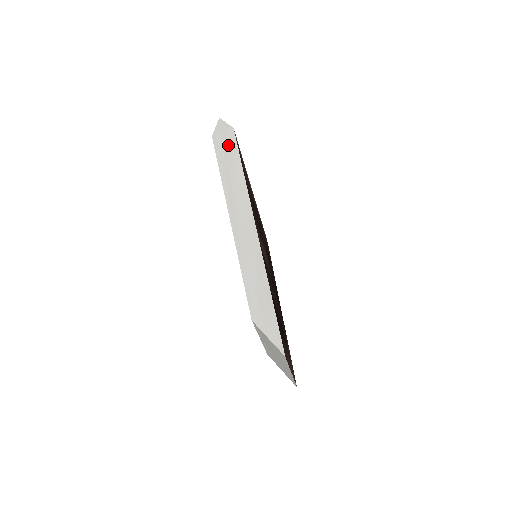
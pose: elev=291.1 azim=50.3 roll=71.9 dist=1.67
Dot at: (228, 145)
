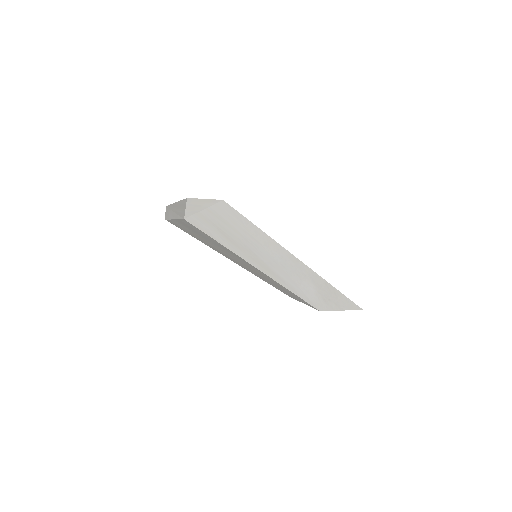
Dot at: (222, 218)
